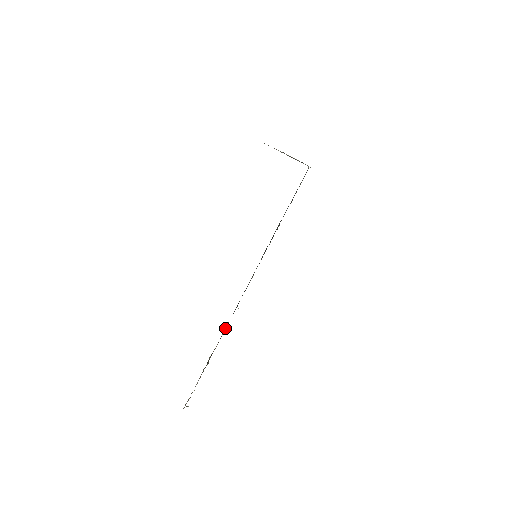
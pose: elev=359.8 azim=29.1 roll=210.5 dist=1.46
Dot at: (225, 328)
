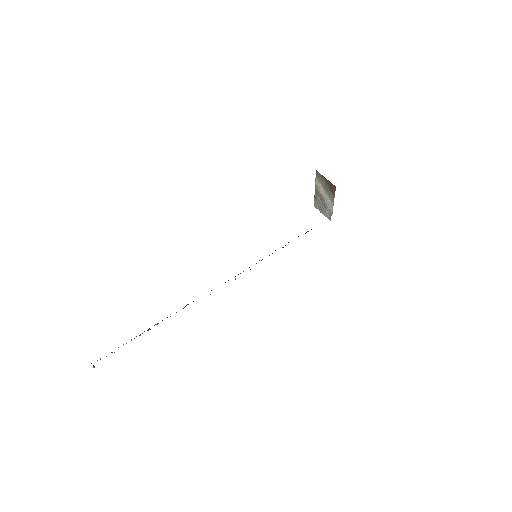
Dot at: occluded
